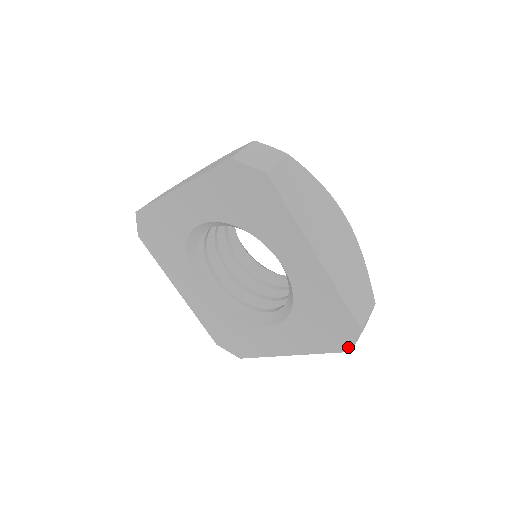
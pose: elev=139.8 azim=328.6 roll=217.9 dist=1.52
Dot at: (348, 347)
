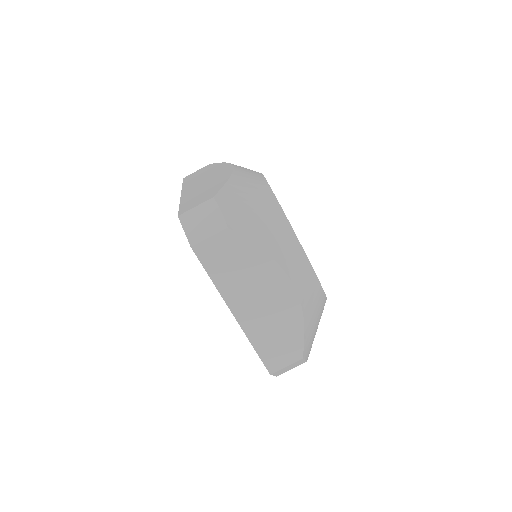
Dot at: occluded
